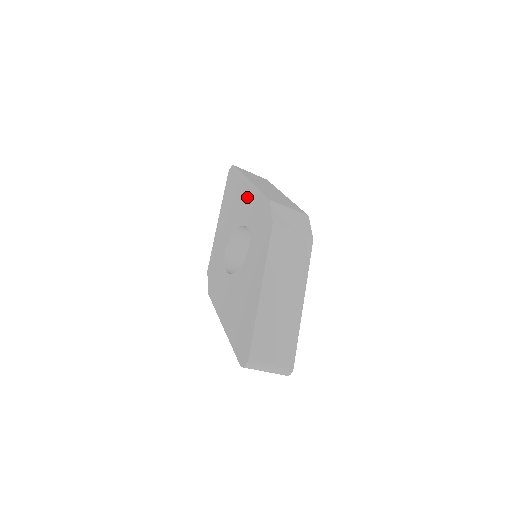
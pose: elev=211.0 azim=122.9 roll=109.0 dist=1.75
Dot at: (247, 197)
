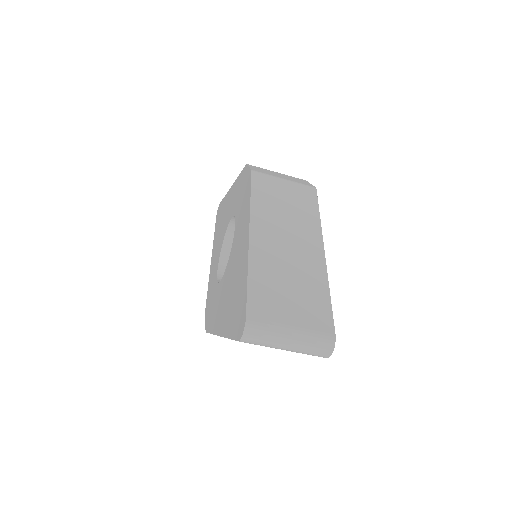
Dot at: (230, 199)
